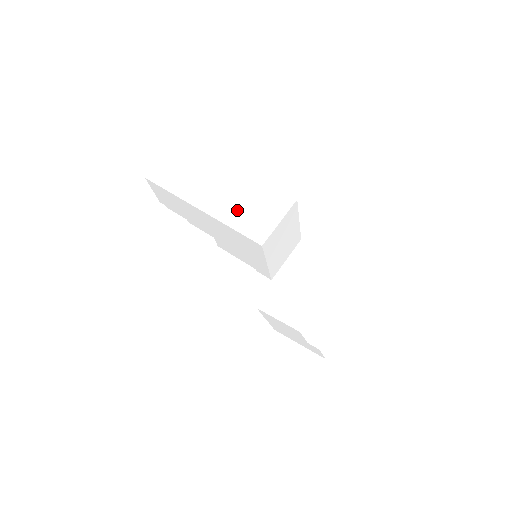
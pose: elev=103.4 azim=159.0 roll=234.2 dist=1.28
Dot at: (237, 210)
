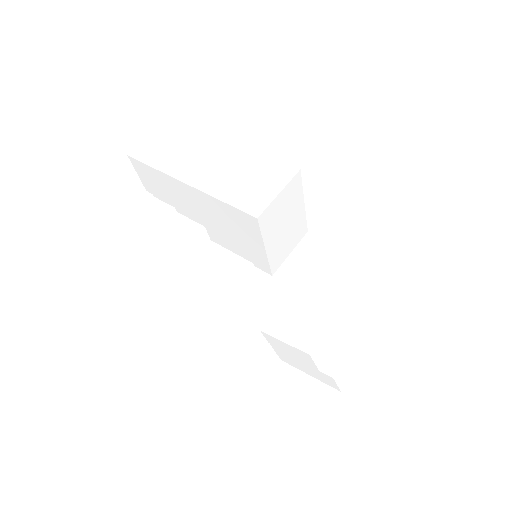
Dot at: (229, 182)
